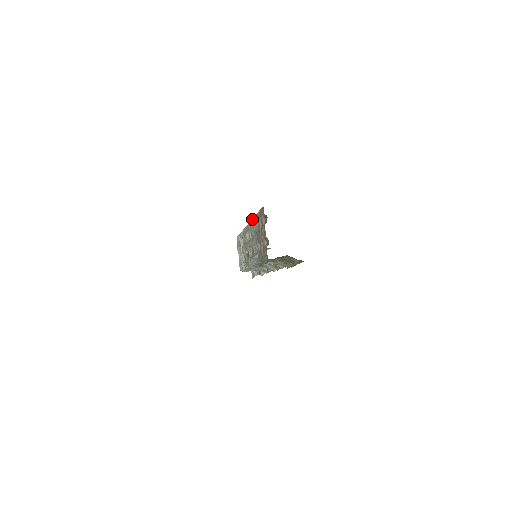
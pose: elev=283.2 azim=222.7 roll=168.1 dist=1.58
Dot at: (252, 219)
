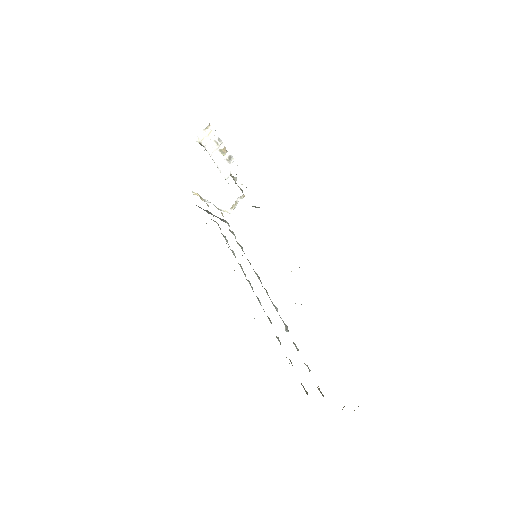
Dot at: occluded
